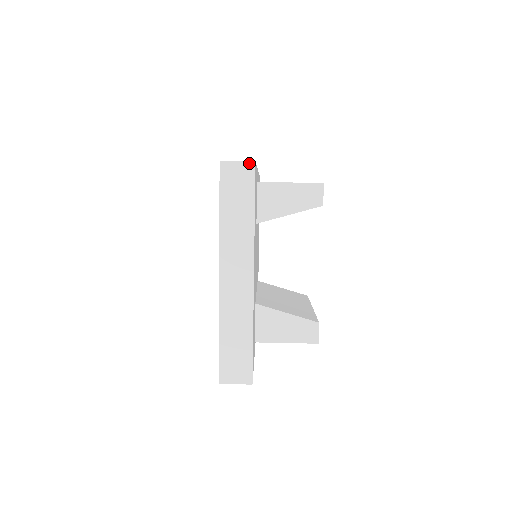
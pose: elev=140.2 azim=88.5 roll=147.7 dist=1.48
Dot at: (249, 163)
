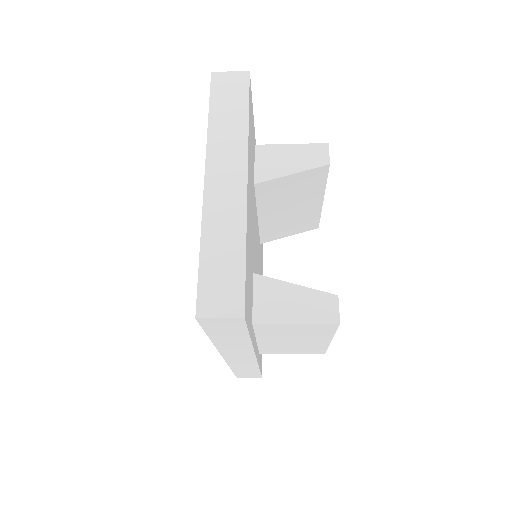
Dot at: (243, 72)
